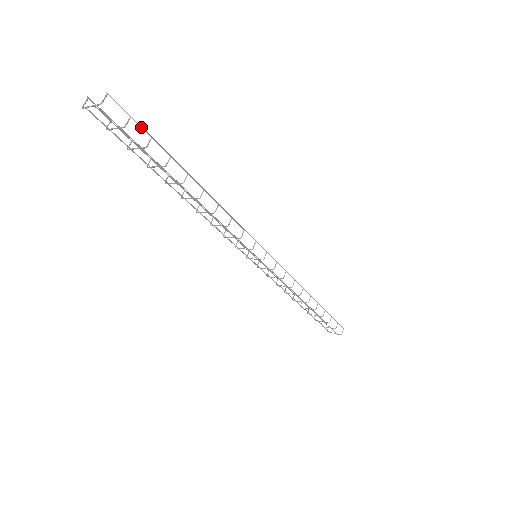
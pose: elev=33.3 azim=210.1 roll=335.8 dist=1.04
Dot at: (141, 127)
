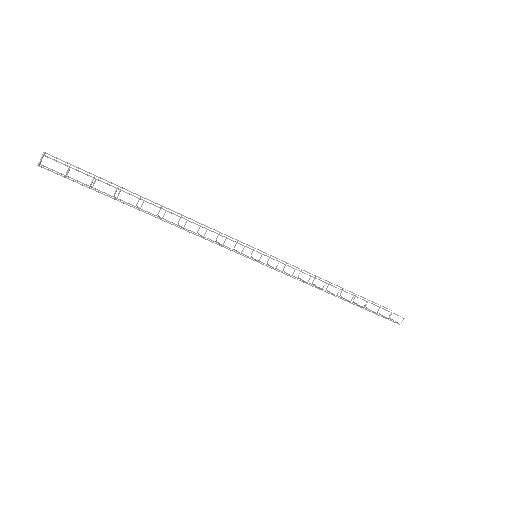
Dot at: (83, 173)
